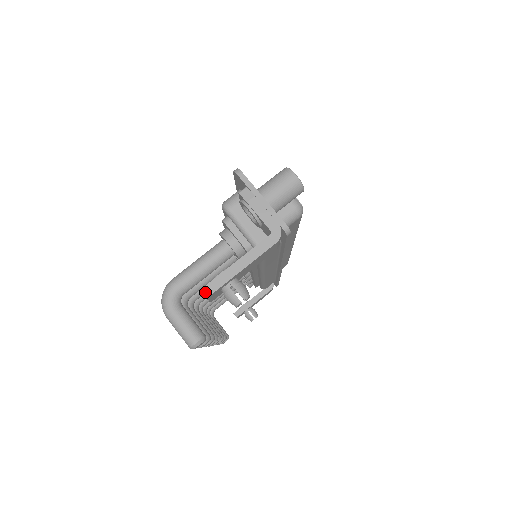
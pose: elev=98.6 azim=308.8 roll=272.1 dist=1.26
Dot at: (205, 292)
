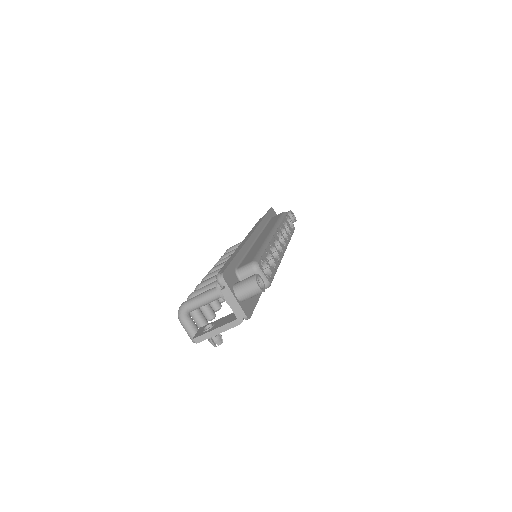
Dot at: (195, 341)
